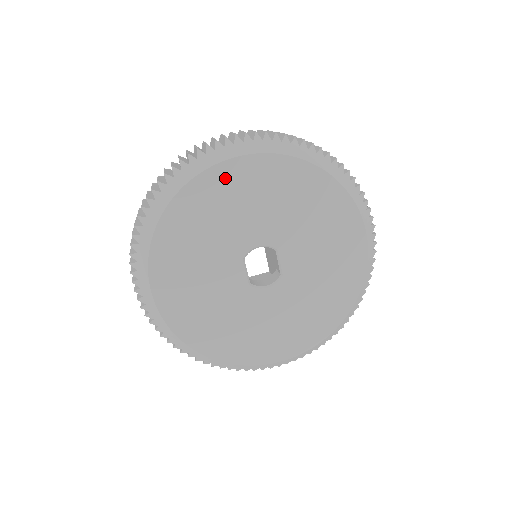
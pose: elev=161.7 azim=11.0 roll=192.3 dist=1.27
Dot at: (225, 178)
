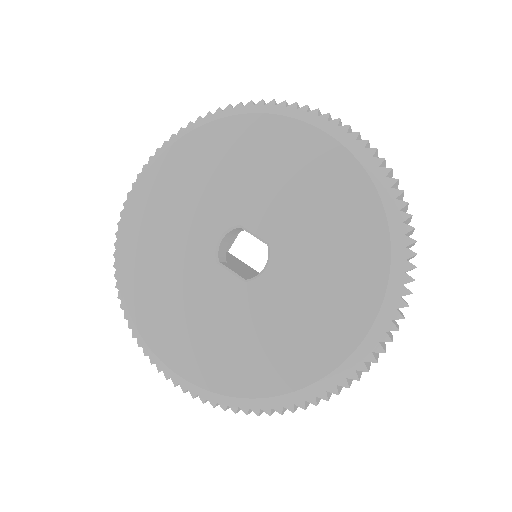
Dot at: (143, 210)
